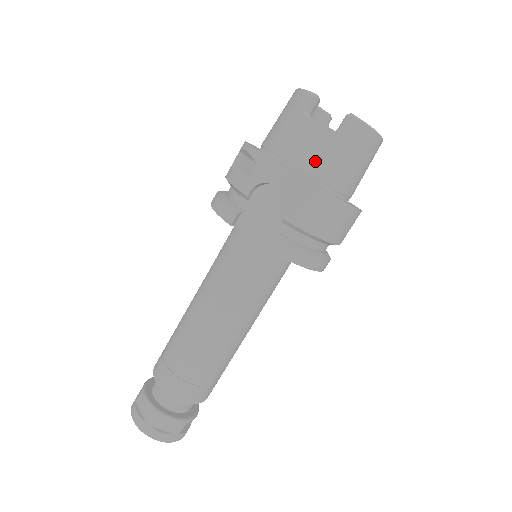
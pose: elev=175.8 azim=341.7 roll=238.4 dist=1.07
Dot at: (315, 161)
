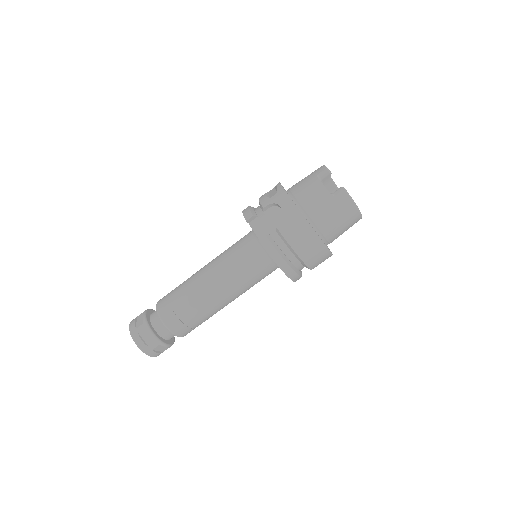
Dot at: (311, 205)
